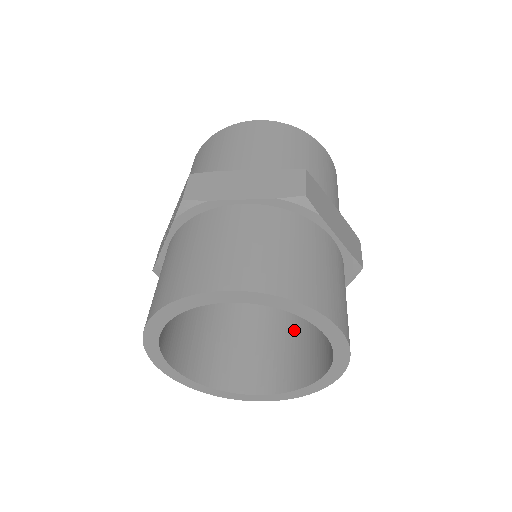
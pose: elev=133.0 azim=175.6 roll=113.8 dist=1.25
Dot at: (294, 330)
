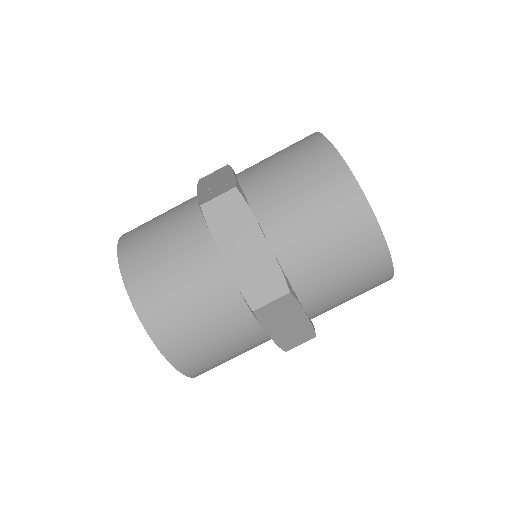
Dot at: occluded
